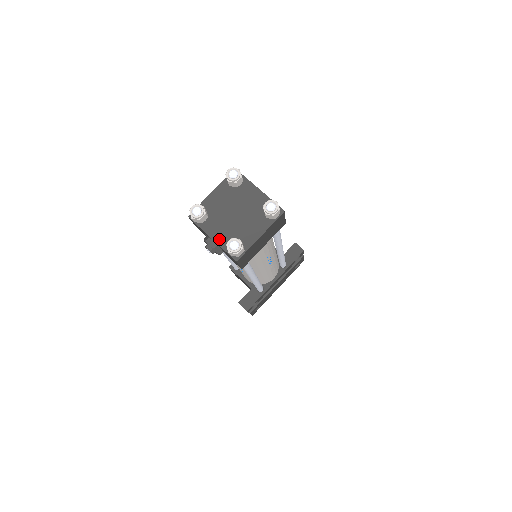
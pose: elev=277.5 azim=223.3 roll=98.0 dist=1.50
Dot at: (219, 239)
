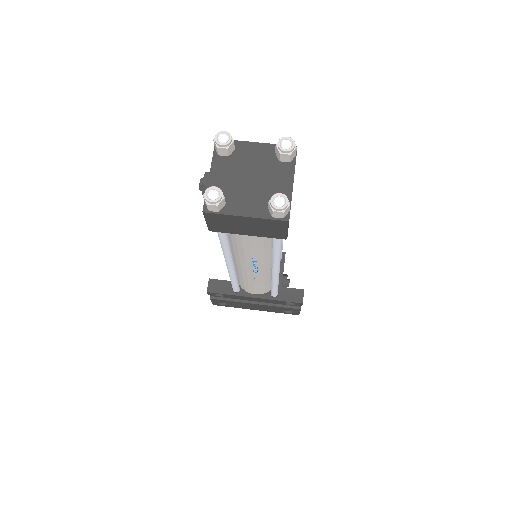
Dot at: (214, 181)
